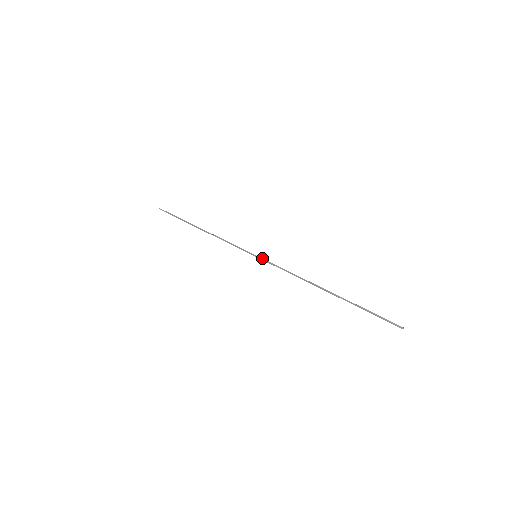
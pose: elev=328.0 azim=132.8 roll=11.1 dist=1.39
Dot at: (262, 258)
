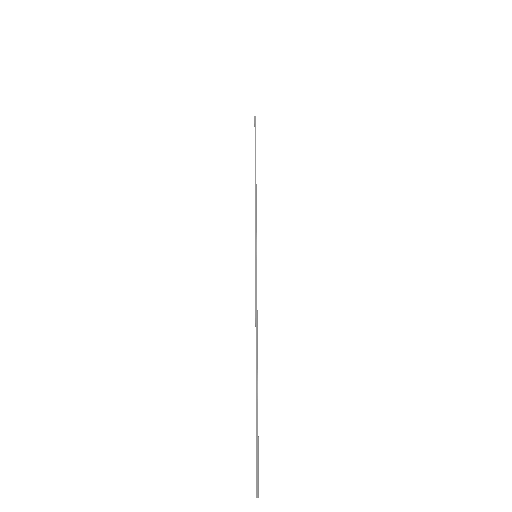
Dot at: (256, 264)
